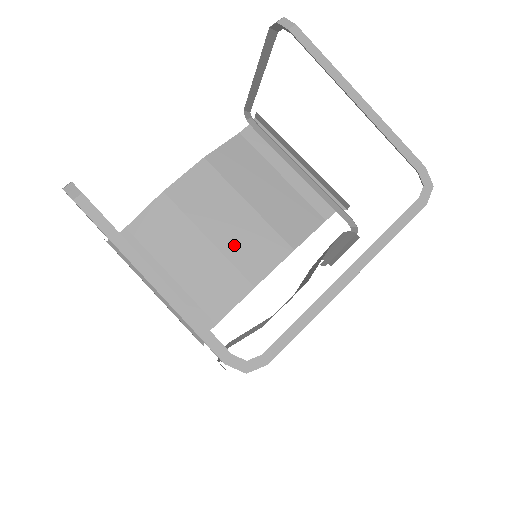
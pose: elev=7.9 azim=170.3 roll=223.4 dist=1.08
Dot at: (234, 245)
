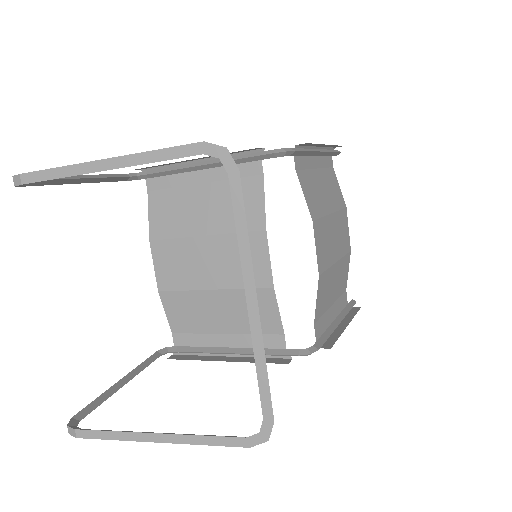
Dot at: (230, 275)
